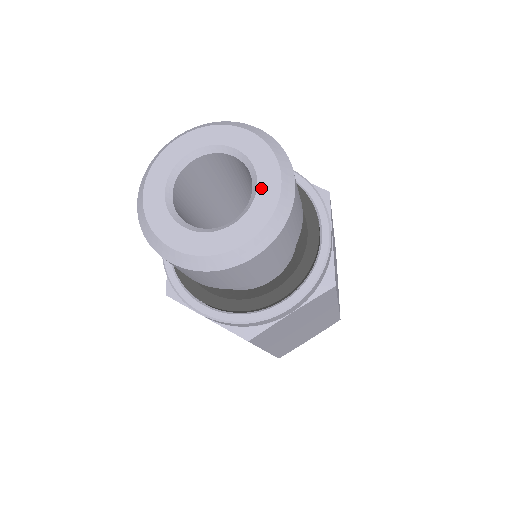
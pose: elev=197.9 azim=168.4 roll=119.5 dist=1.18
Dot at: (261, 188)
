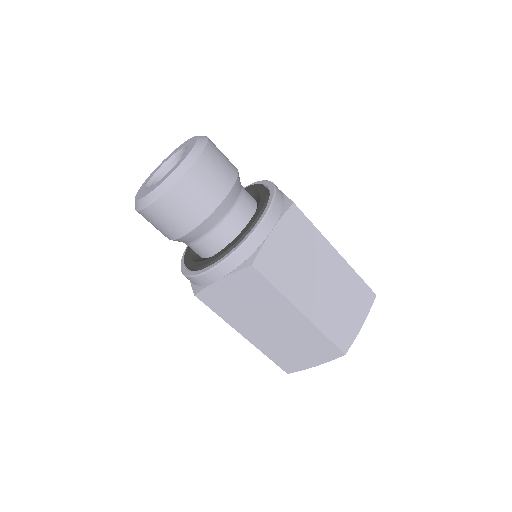
Dot at: (188, 146)
